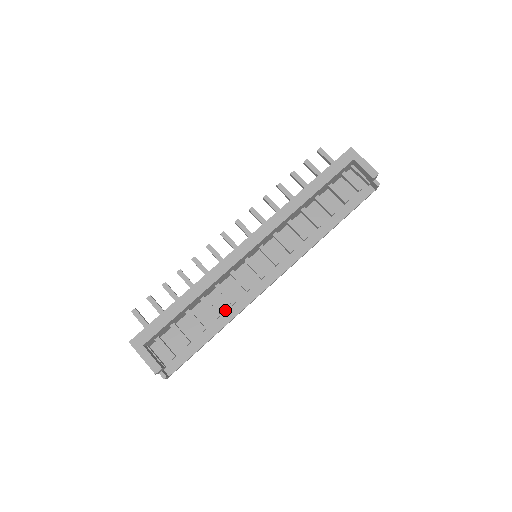
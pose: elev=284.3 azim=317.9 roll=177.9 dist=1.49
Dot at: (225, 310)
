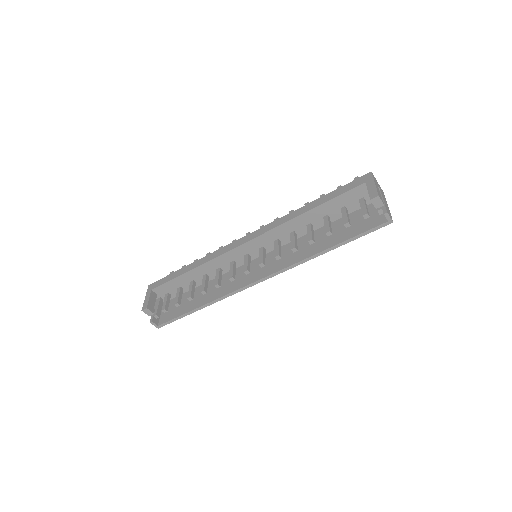
Dot at: (215, 292)
